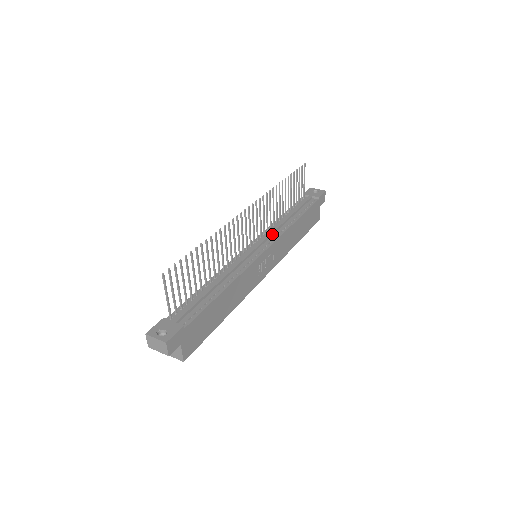
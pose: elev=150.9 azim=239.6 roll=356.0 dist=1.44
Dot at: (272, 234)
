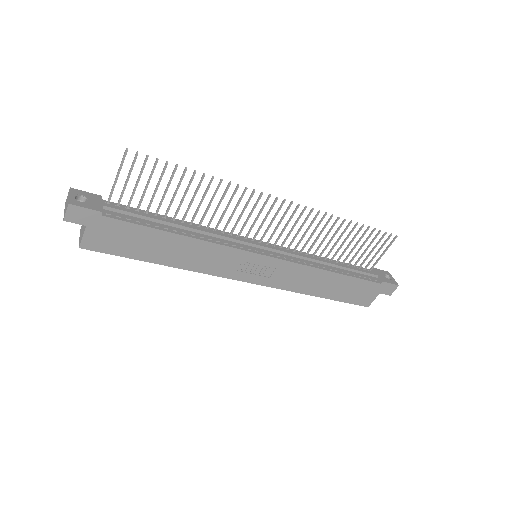
Dot at: (292, 255)
